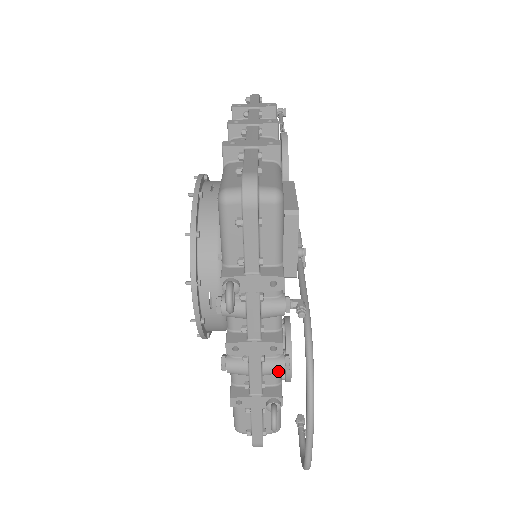
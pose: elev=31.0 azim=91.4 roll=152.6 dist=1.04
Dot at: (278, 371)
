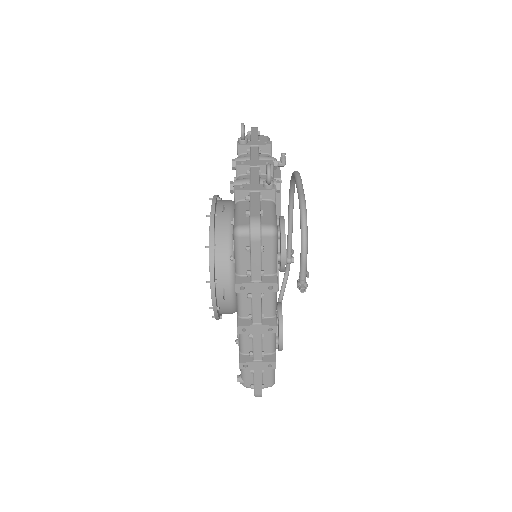
Dot at: occluded
